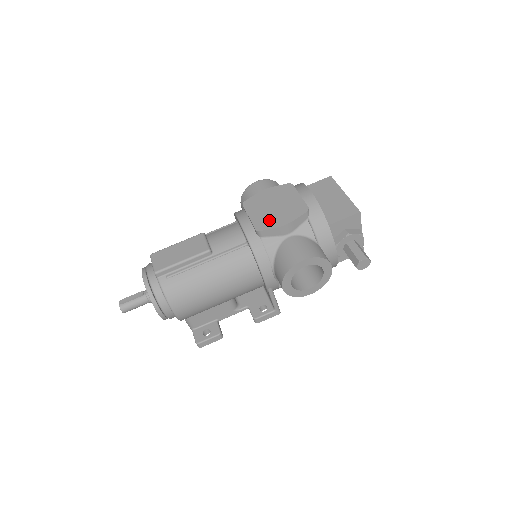
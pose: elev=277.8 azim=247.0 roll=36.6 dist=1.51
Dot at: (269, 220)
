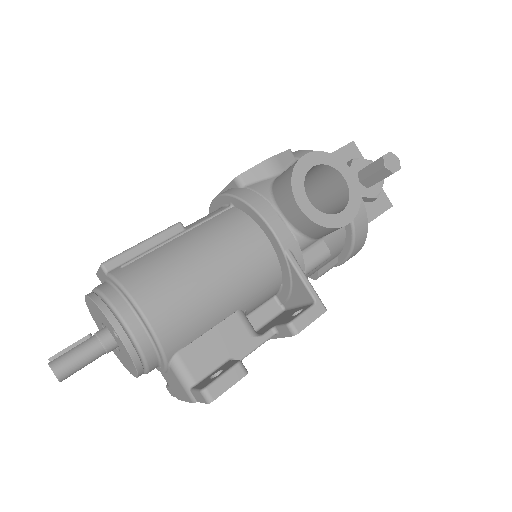
Dot at: occluded
